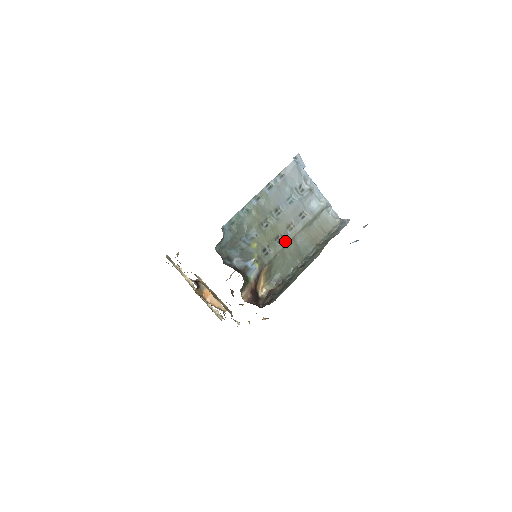
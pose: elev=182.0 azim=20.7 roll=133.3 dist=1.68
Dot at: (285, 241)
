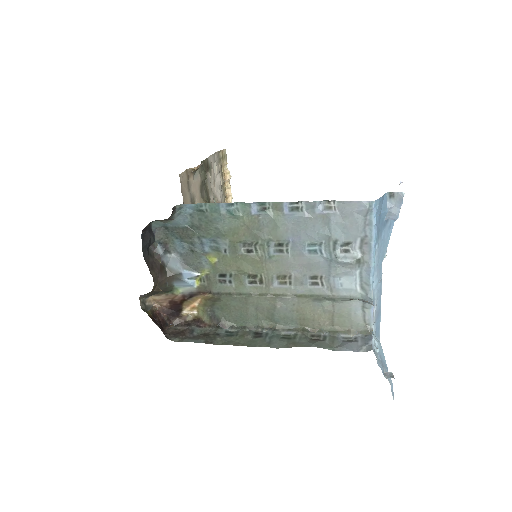
Dot at: (261, 289)
